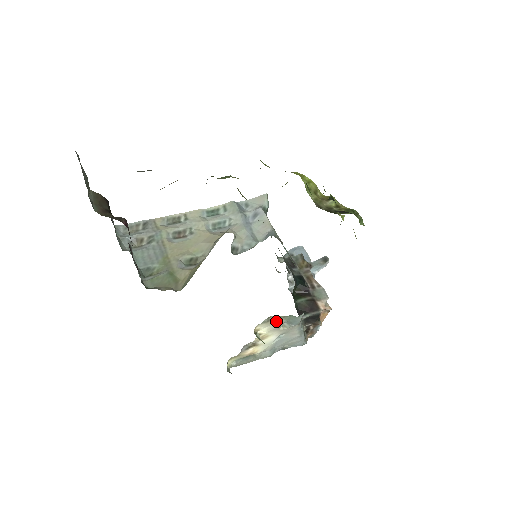
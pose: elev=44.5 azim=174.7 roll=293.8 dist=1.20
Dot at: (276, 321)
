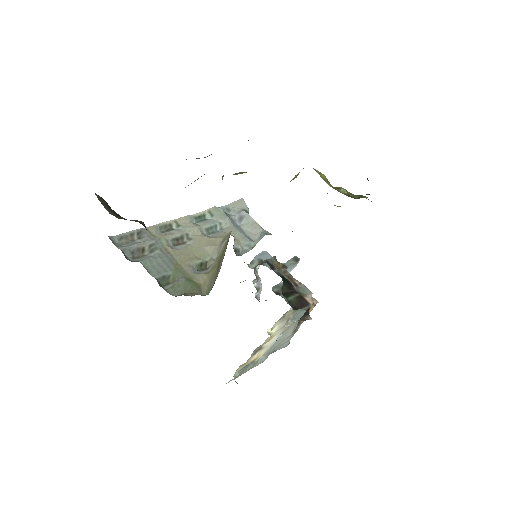
Dot at: (287, 317)
